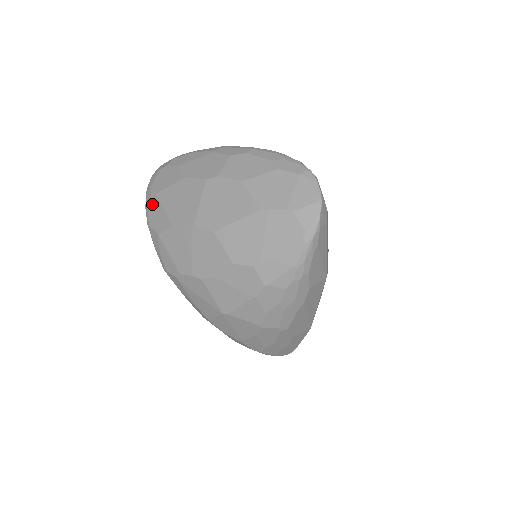
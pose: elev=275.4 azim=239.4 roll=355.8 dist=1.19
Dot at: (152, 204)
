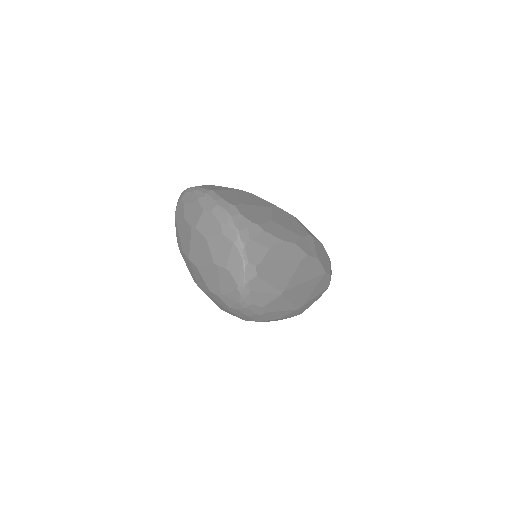
Dot at: (176, 228)
